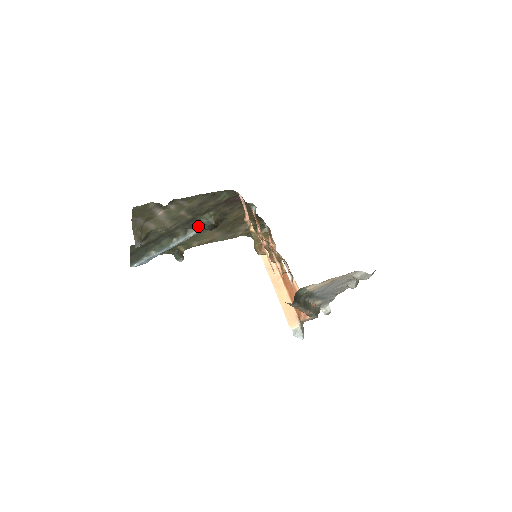
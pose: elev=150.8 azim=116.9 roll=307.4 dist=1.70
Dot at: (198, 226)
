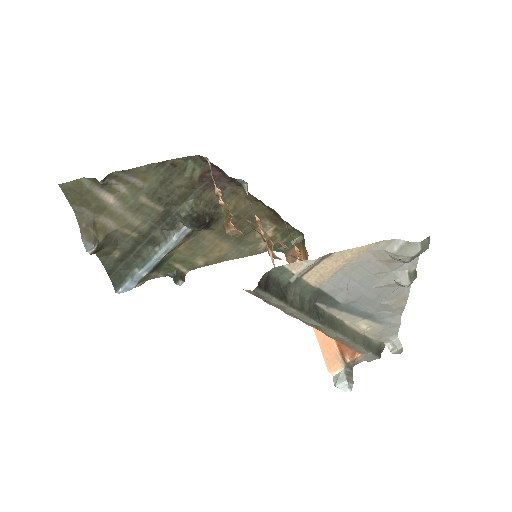
Dot at: (180, 225)
